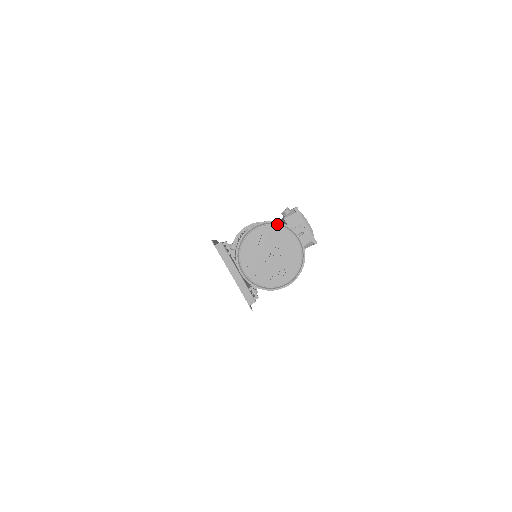
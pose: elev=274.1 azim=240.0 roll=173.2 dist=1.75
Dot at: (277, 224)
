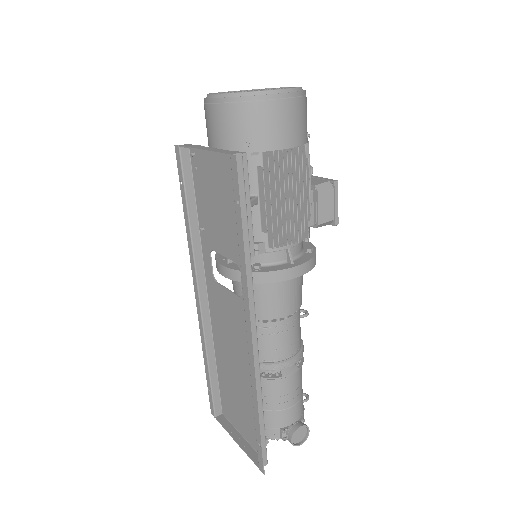
Dot at: (260, 89)
